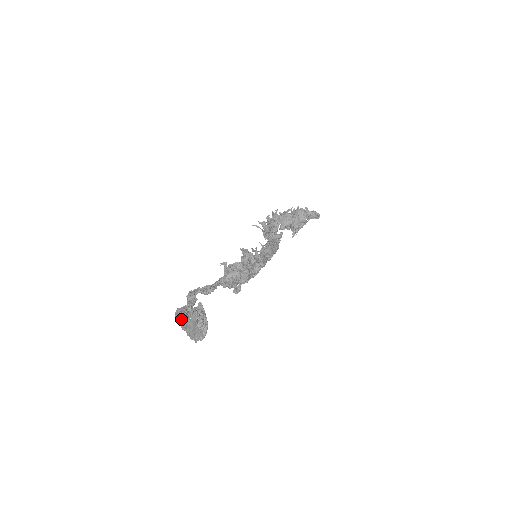
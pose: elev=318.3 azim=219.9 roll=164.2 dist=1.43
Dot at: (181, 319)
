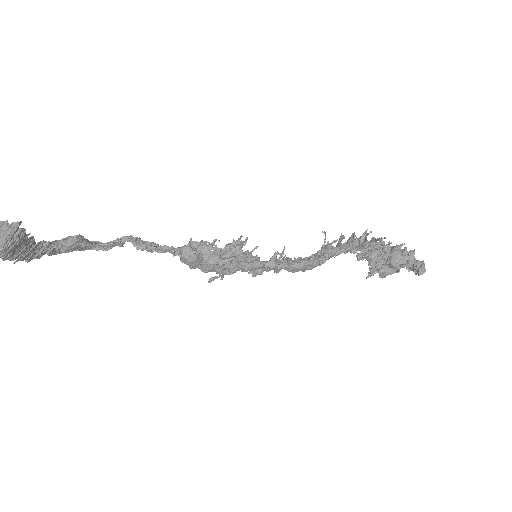
Dot at: (59, 243)
